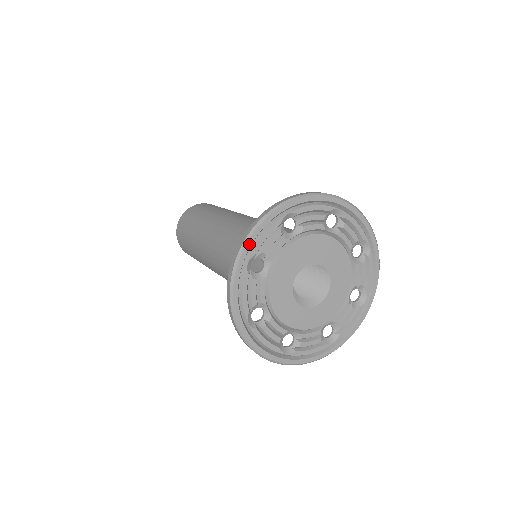
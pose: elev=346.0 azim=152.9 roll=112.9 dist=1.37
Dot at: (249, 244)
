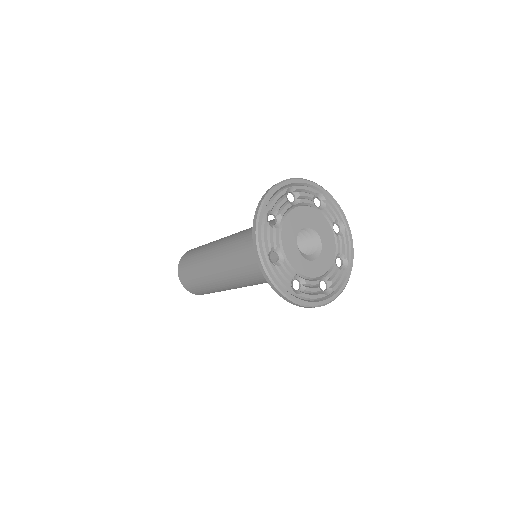
Dot at: (267, 201)
